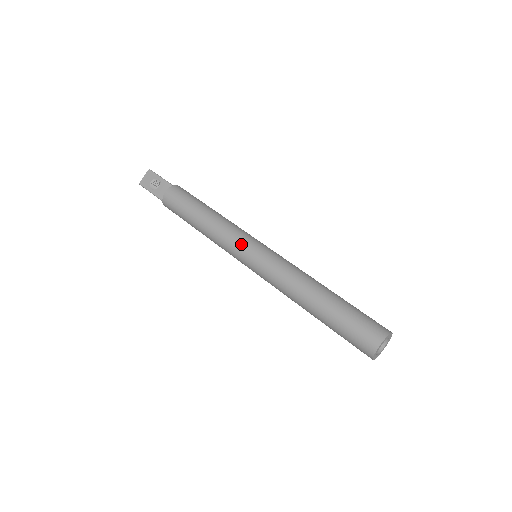
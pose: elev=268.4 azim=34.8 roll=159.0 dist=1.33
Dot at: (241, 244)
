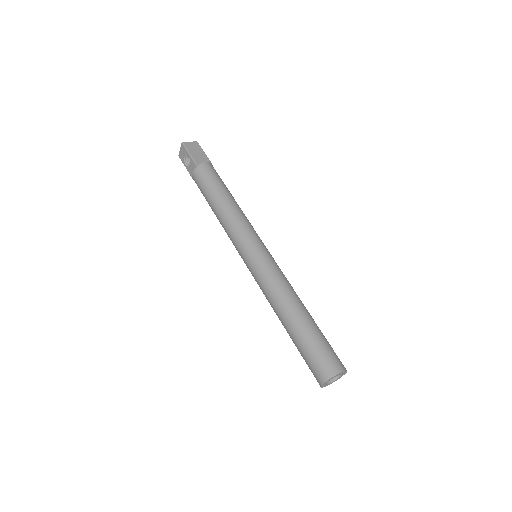
Dot at: (239, 248)
